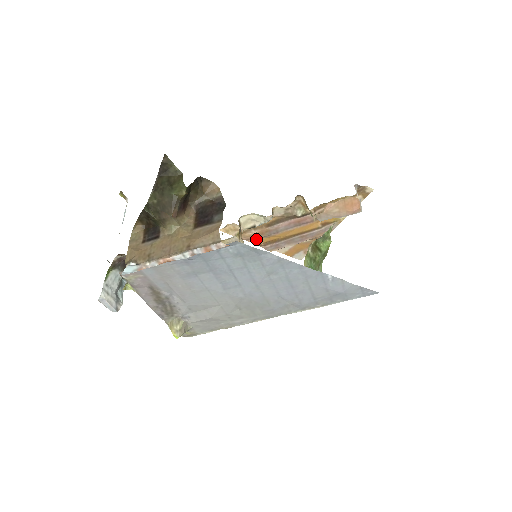
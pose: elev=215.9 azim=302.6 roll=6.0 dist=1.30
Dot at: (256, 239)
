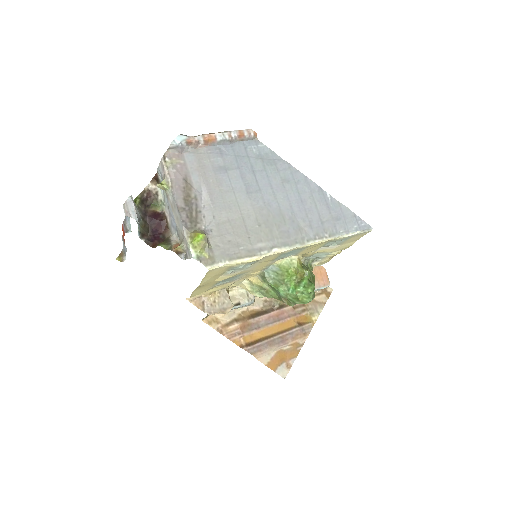
Dot at: (238, 337)
